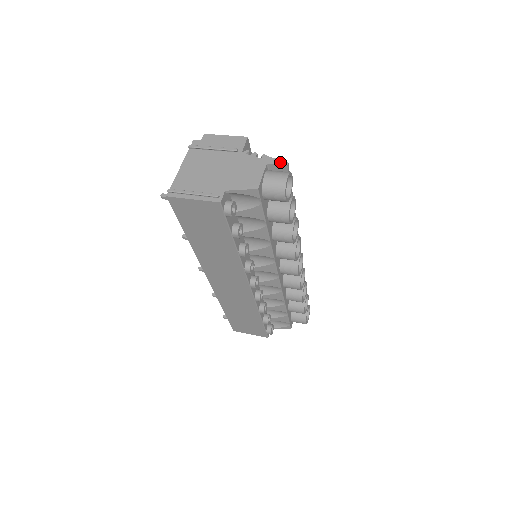
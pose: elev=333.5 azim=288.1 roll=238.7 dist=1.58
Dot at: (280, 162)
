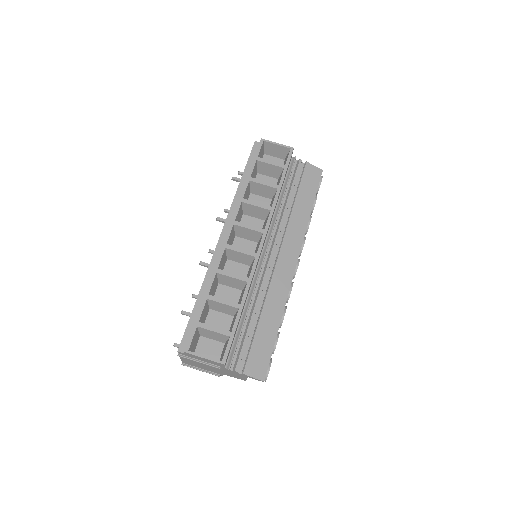
Dot at: (258, 380)
